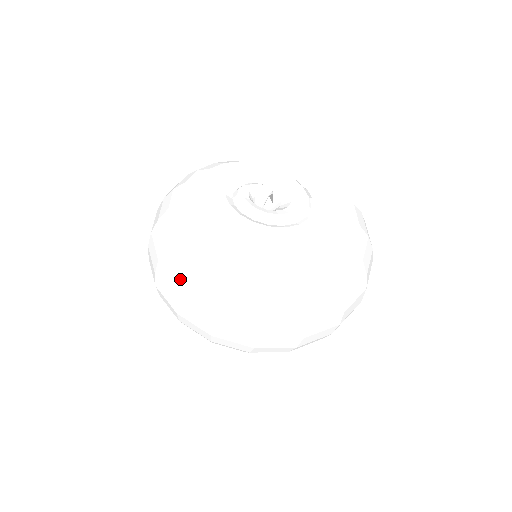
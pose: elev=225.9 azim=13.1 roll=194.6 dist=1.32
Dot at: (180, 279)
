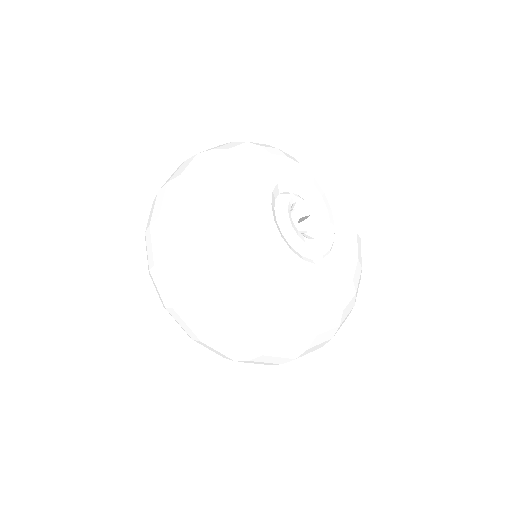
Dot at: (201, 288)
